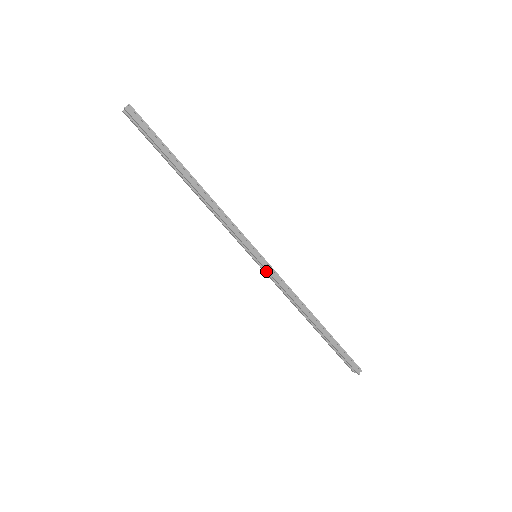
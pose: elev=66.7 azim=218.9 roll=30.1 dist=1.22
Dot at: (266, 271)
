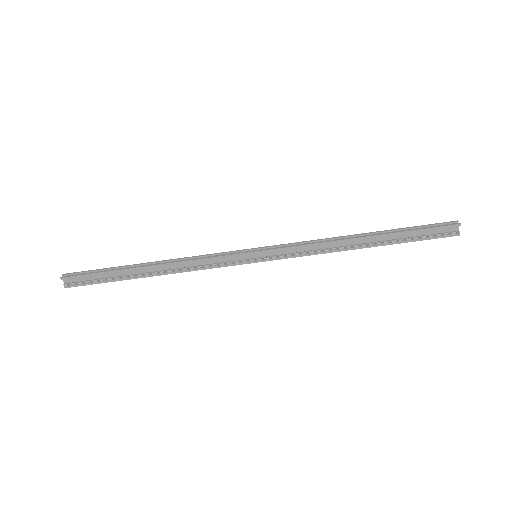
Dot at: (277, 255)
